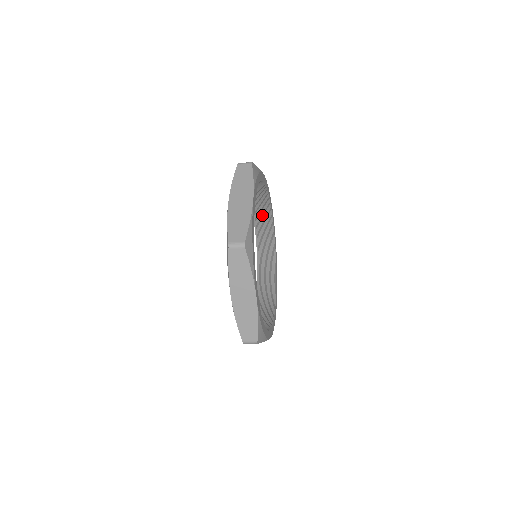
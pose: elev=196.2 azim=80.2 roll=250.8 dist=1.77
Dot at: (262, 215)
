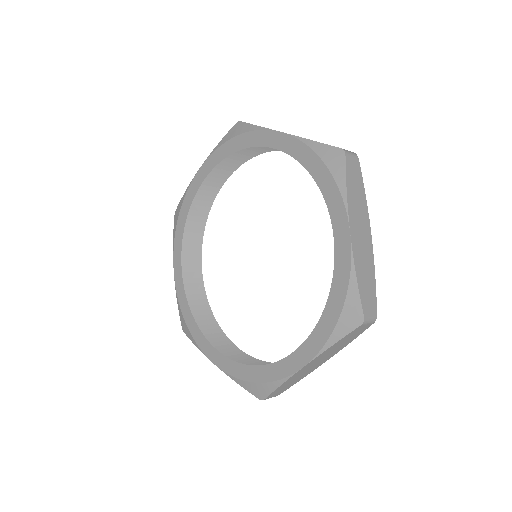
Dot at: (191, 246)
